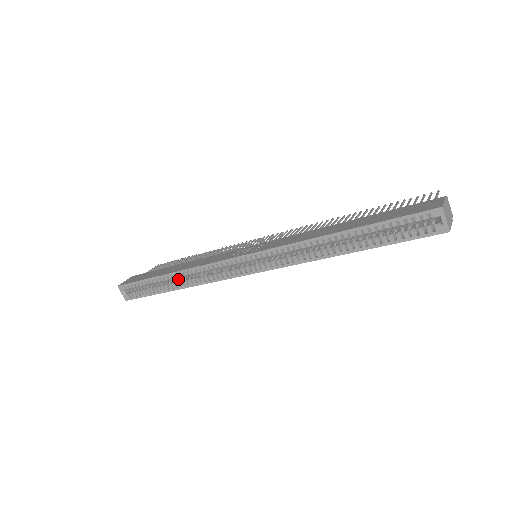
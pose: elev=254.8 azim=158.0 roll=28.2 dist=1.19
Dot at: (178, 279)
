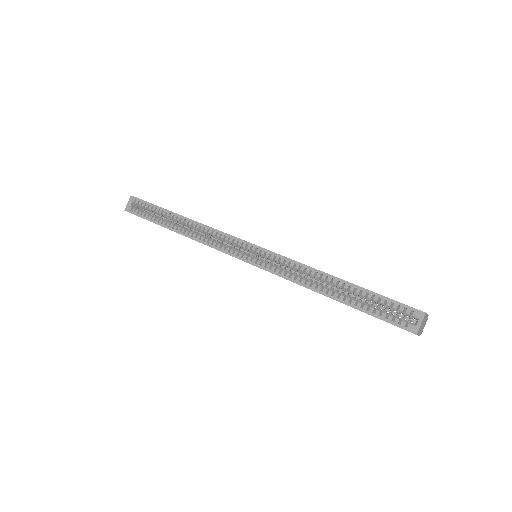
Dot at: (182, 226)
